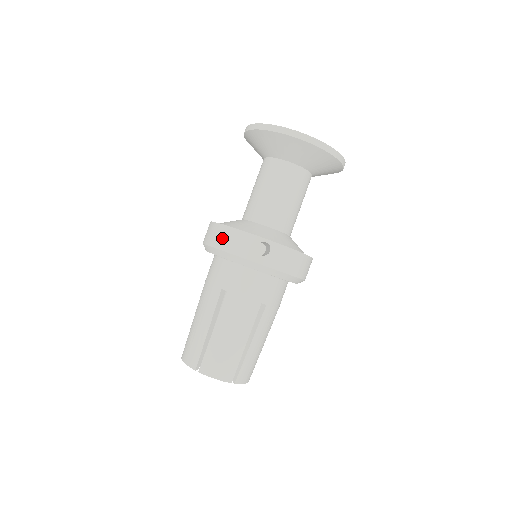
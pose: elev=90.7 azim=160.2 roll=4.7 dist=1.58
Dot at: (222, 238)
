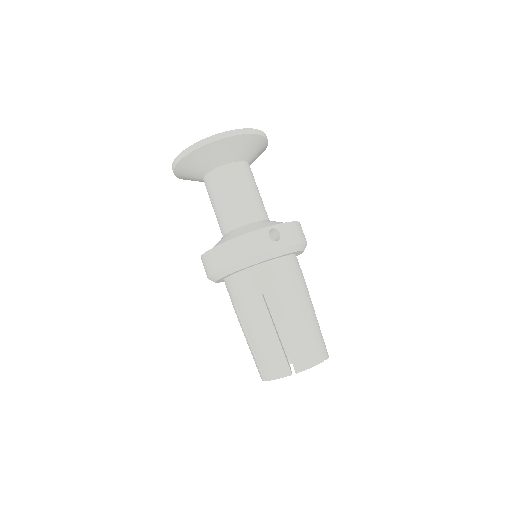
Dot at: (234, 252)
